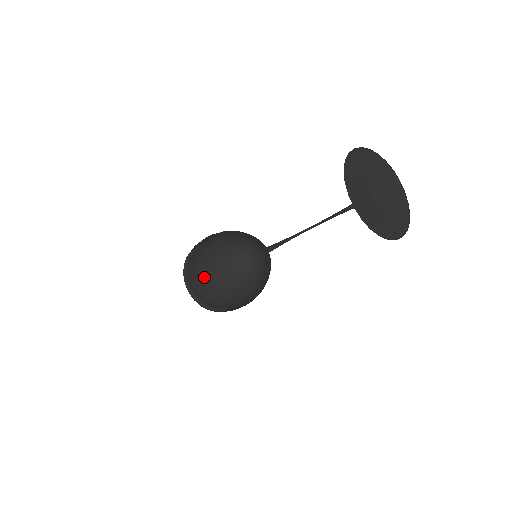
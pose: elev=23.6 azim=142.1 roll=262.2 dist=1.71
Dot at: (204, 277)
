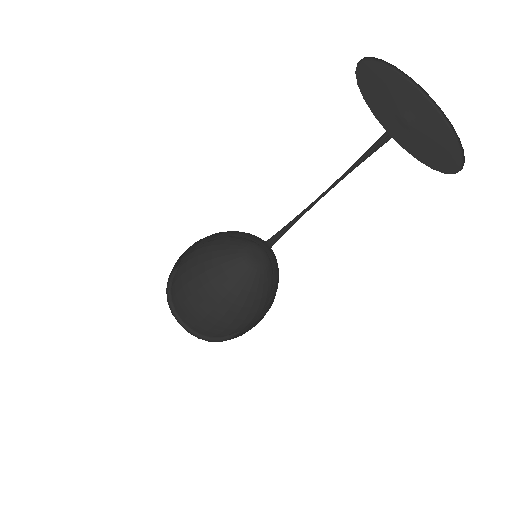
Dot at: (212, 317)
